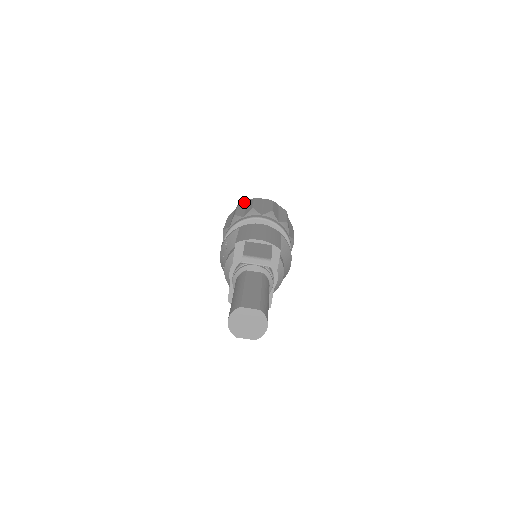
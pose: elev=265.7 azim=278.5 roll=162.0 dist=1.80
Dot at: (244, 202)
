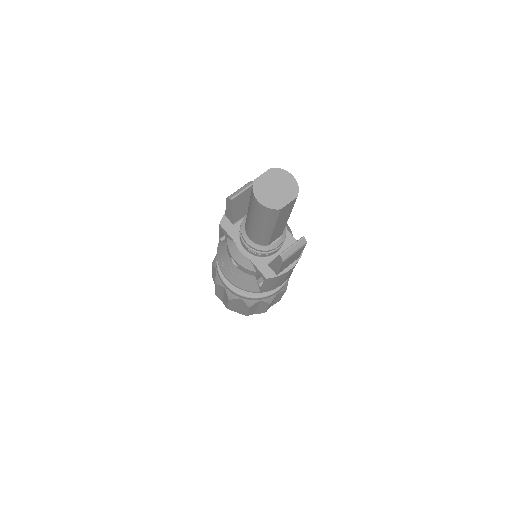
Dot at: occluded
